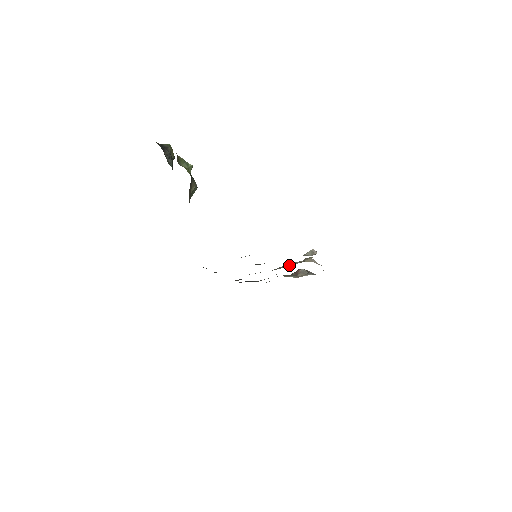
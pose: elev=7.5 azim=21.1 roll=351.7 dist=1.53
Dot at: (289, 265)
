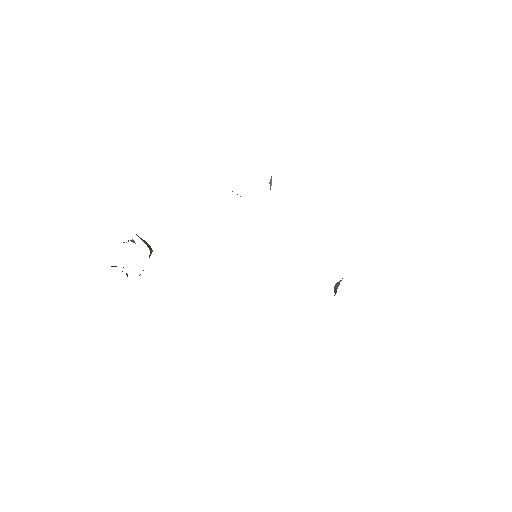
Dot at: occluded
